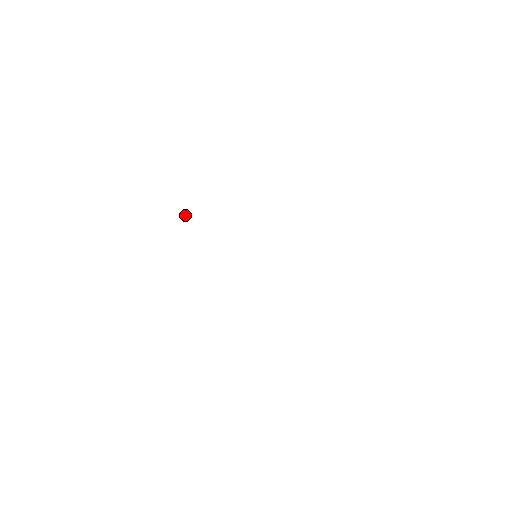
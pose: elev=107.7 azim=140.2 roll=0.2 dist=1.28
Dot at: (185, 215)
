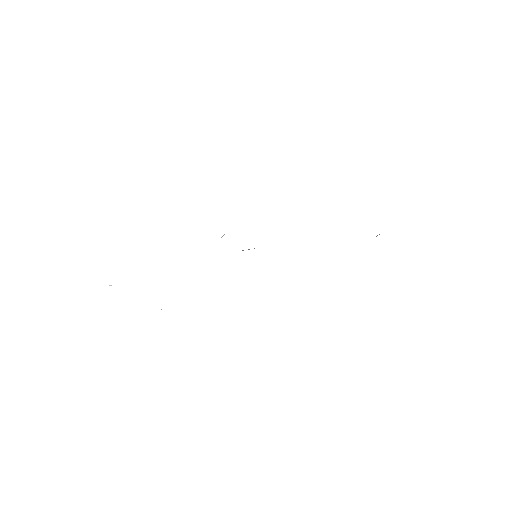
Dot at: occluded
